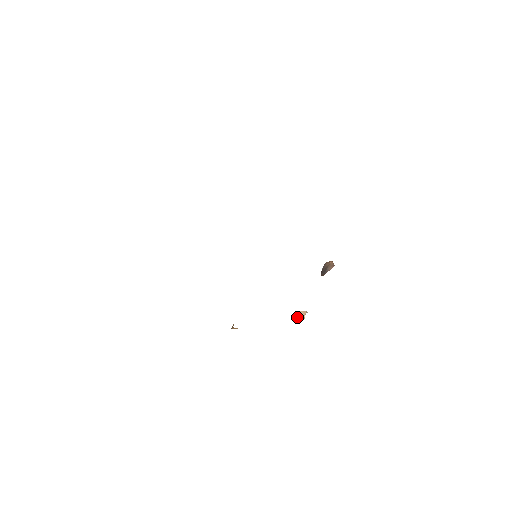
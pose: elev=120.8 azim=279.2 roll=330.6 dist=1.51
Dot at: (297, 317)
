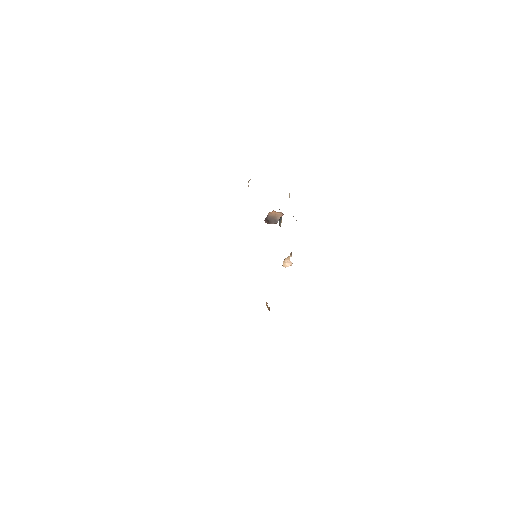
Dot at: (287, 264)
